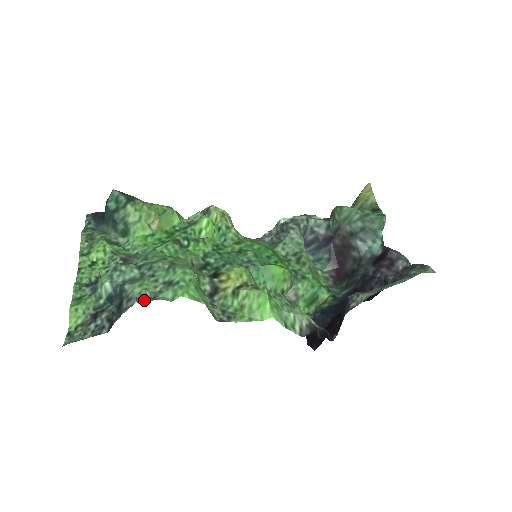
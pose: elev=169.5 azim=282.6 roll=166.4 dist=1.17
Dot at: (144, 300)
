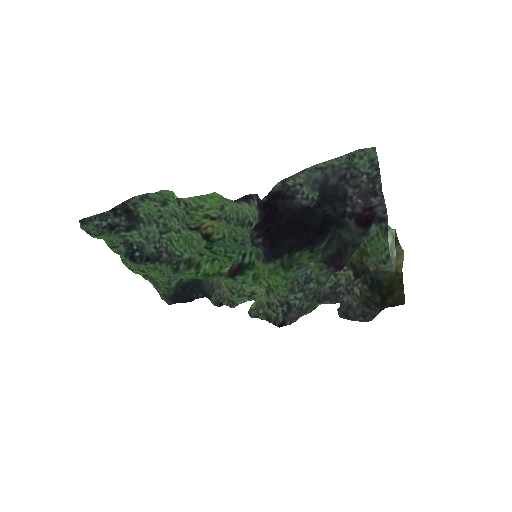
Dot at: (141, 197)
